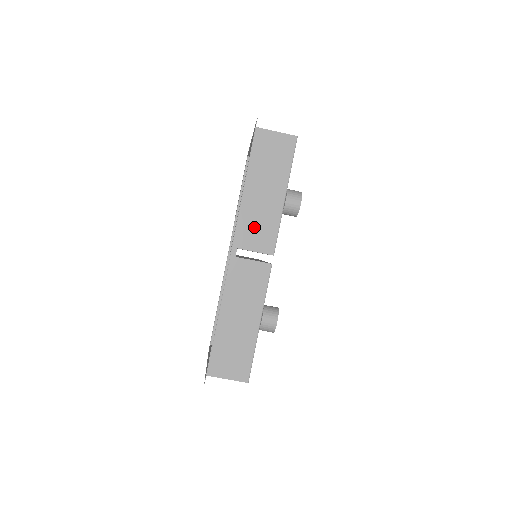
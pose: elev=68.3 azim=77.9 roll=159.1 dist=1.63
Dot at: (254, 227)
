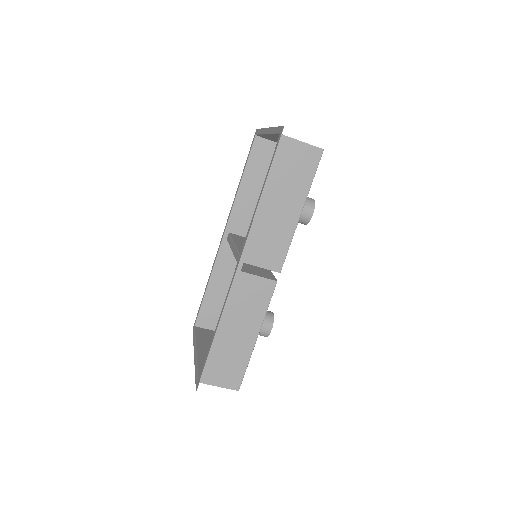
Dot at: (264, 242)
